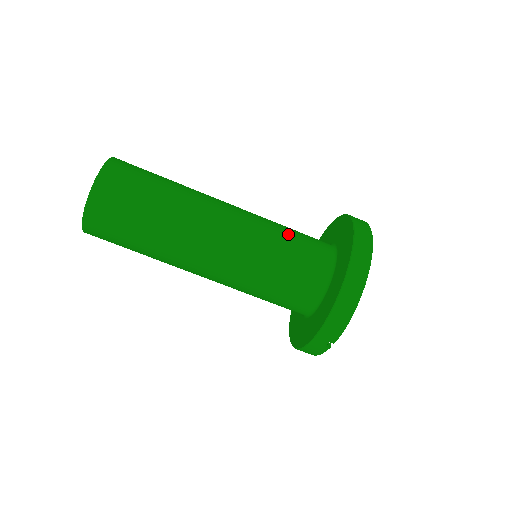
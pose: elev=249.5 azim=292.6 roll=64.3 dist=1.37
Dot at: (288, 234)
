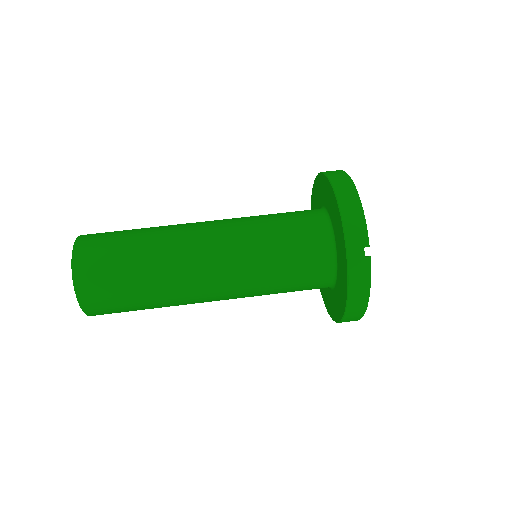
Dot at: occluded
